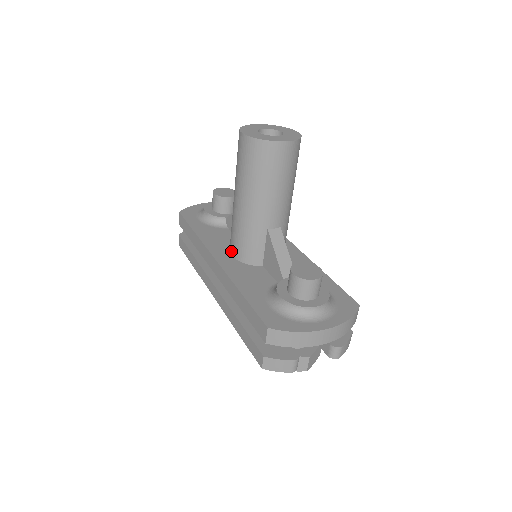
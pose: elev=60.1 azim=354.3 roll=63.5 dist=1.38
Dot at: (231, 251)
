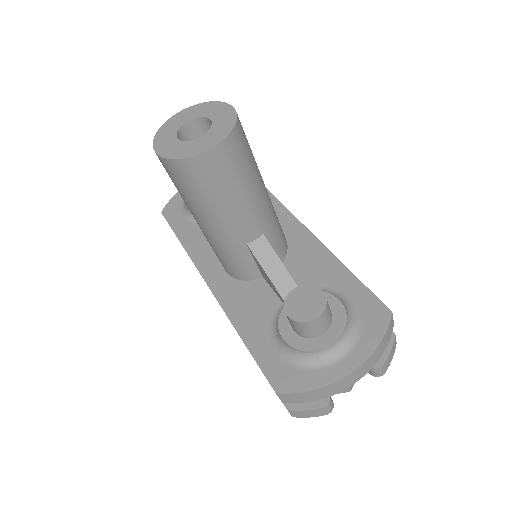
Dot at: (222, 266)
